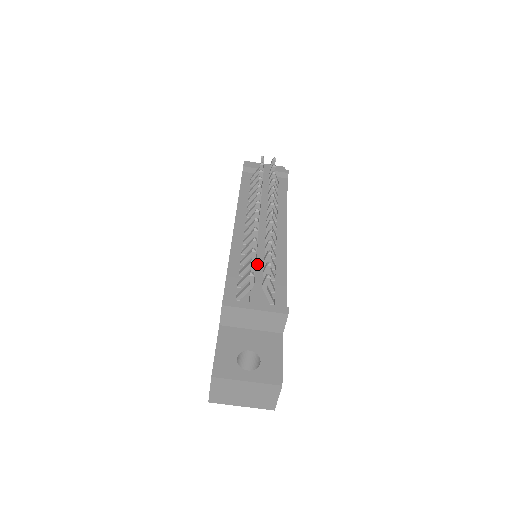
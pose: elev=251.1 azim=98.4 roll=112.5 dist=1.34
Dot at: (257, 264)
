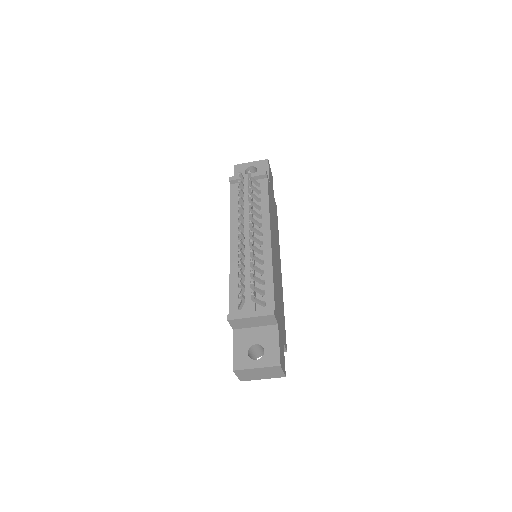
Dot at: (248, 277)
